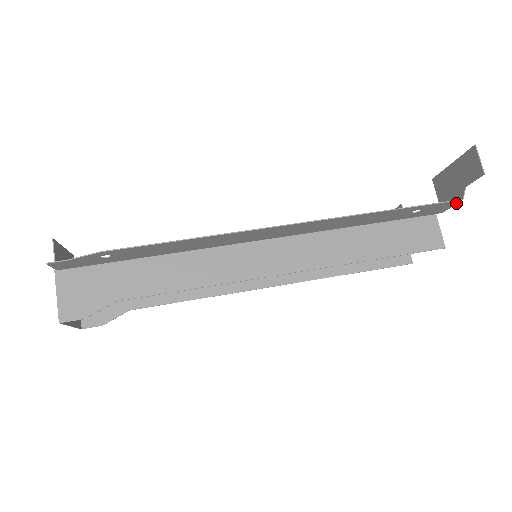
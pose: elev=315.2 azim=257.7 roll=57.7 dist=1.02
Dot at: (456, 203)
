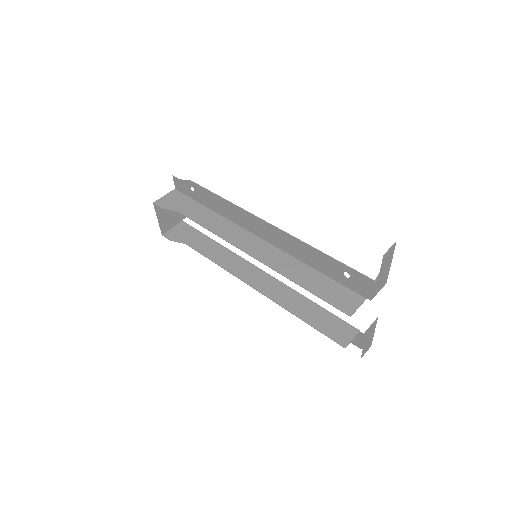
Dot at: (373, 285)
